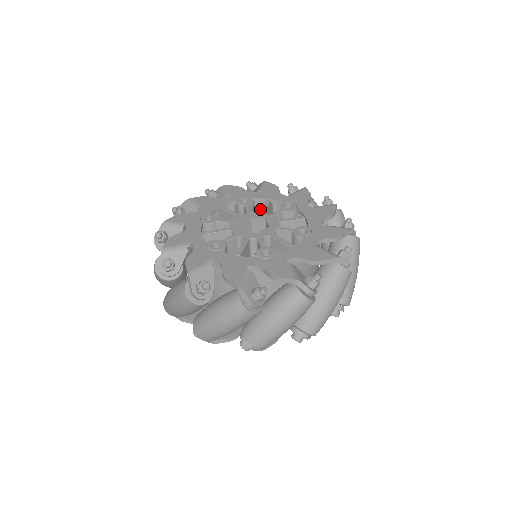
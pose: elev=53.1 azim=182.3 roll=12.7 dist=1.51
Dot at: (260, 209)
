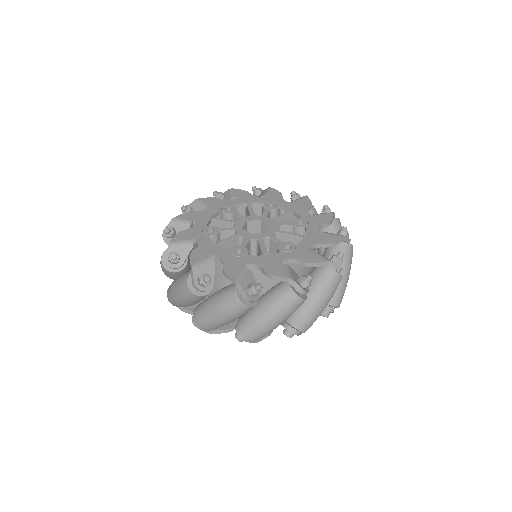
Dot at: occluded
